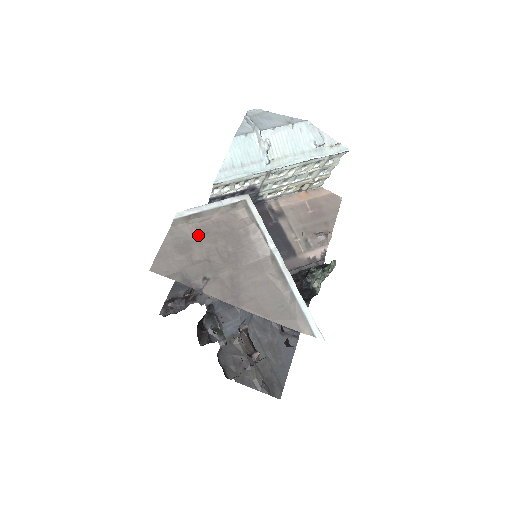
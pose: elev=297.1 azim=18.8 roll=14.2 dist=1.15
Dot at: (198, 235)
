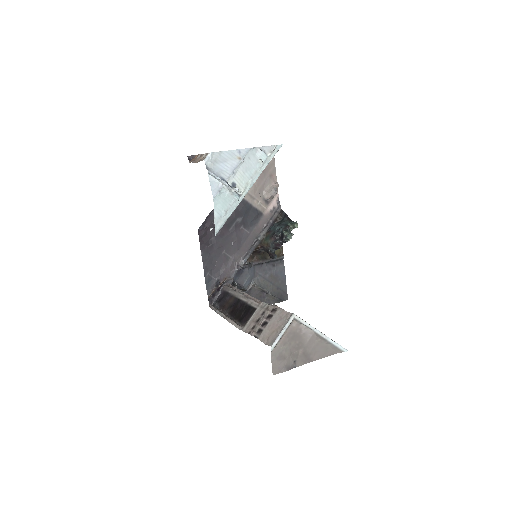
Dot at: (283, 347)
